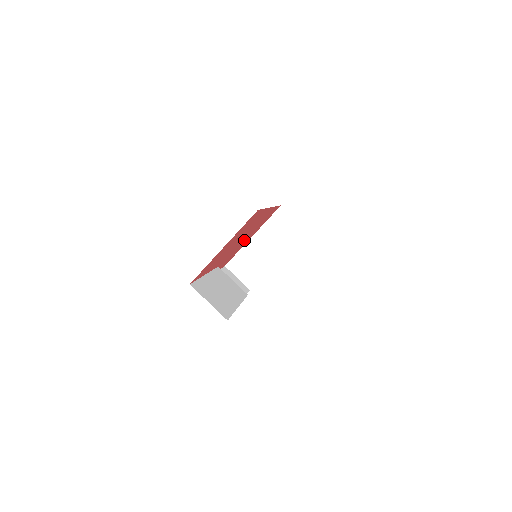
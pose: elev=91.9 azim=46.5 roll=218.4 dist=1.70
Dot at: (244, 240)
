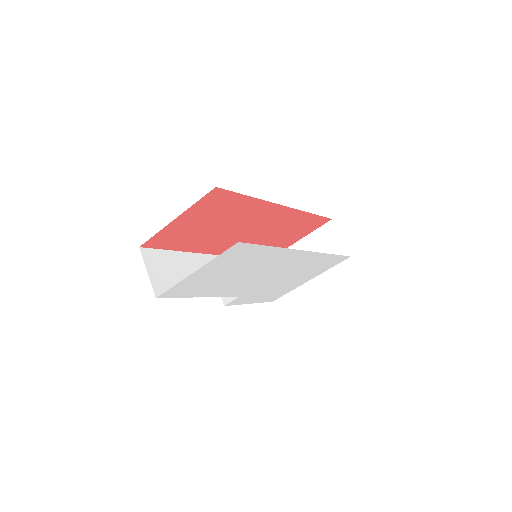
Dot at: (265, 239)
